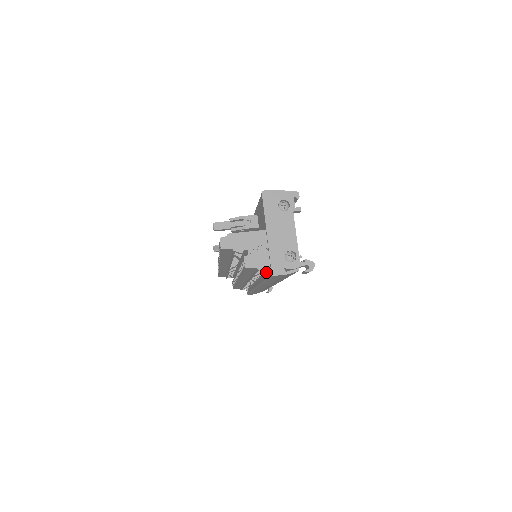
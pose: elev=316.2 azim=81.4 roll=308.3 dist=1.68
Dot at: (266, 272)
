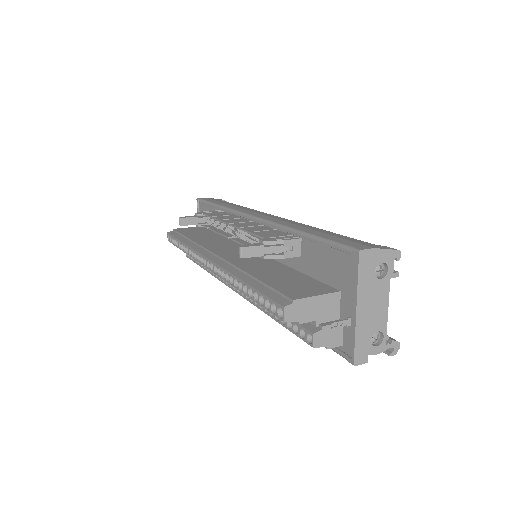
Dot at: occluded
